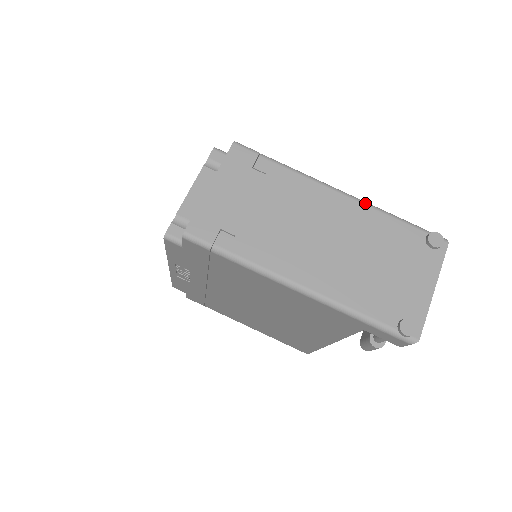
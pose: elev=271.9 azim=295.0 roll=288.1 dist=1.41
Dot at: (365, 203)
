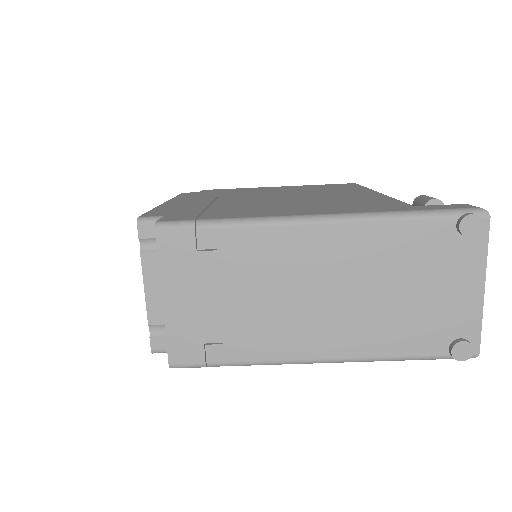
Dot at: (358, 220)
